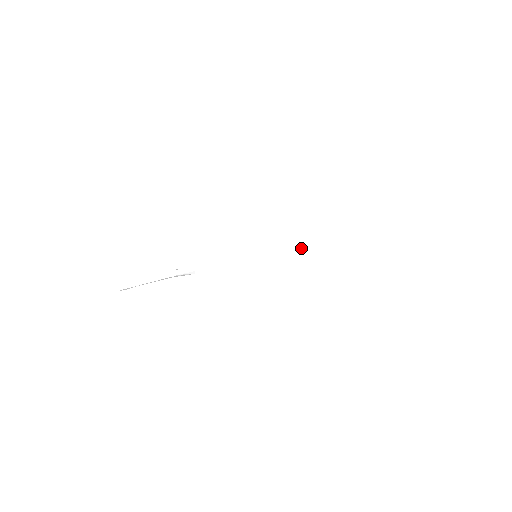
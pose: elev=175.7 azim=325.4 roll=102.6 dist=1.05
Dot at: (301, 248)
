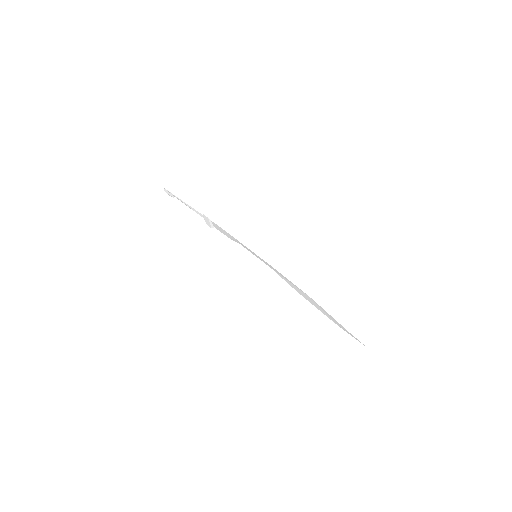
Dot at: (284, 275)
